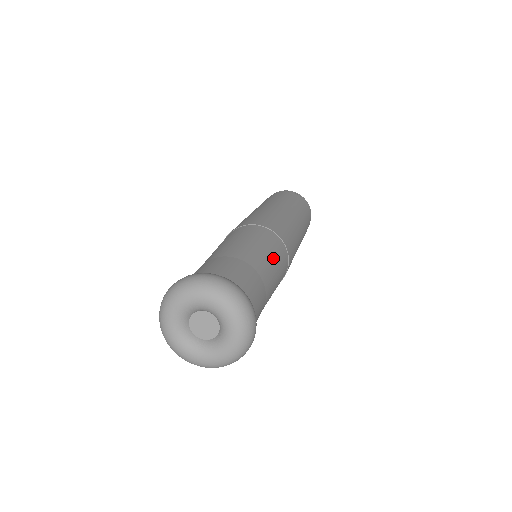
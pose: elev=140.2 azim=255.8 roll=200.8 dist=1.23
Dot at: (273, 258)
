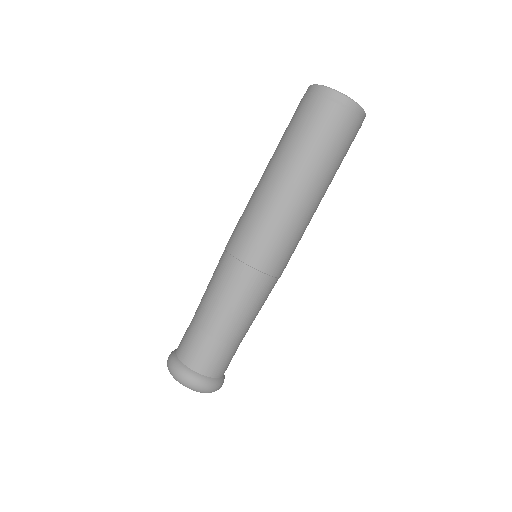
Dot at: (255, 311)
